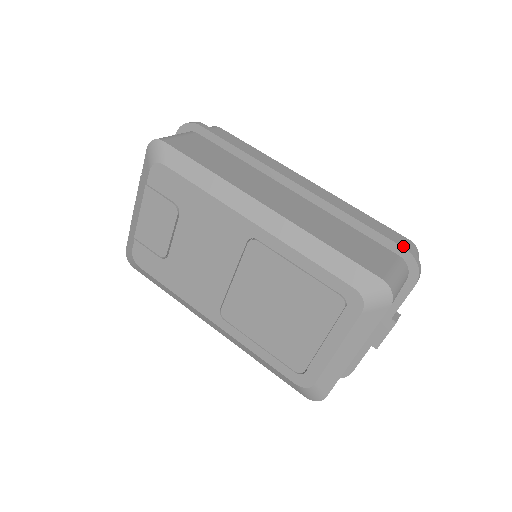
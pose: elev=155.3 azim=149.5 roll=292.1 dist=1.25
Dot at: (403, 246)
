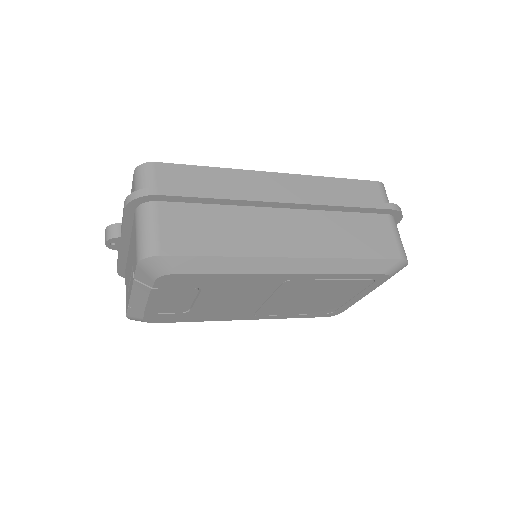
Dot at: (391, 208)
